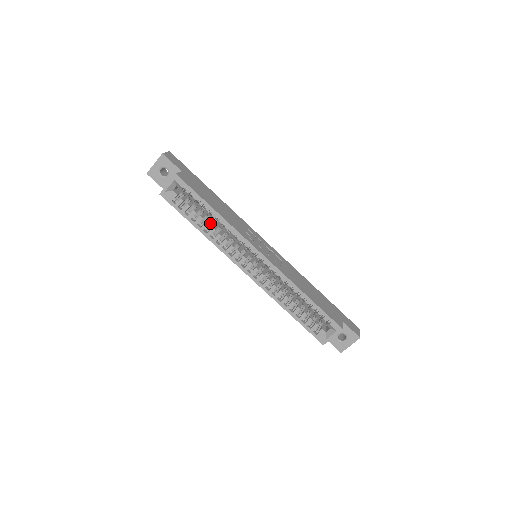
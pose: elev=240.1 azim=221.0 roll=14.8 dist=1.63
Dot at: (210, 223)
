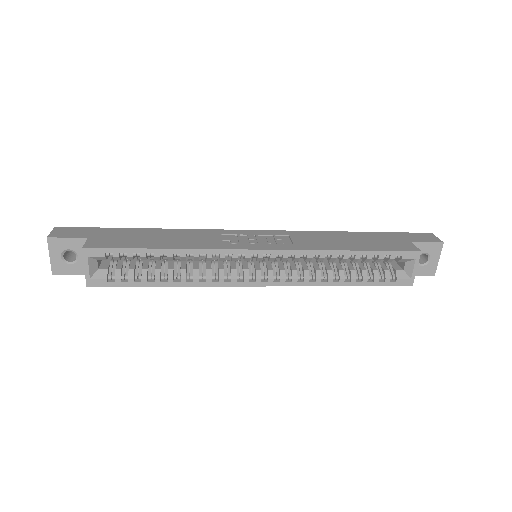
Dot at: (173, 267)
